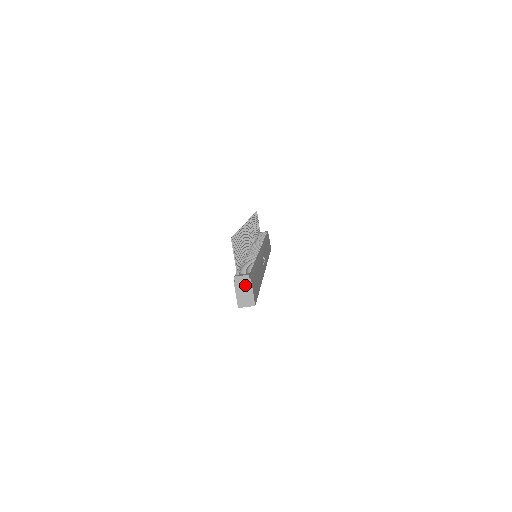
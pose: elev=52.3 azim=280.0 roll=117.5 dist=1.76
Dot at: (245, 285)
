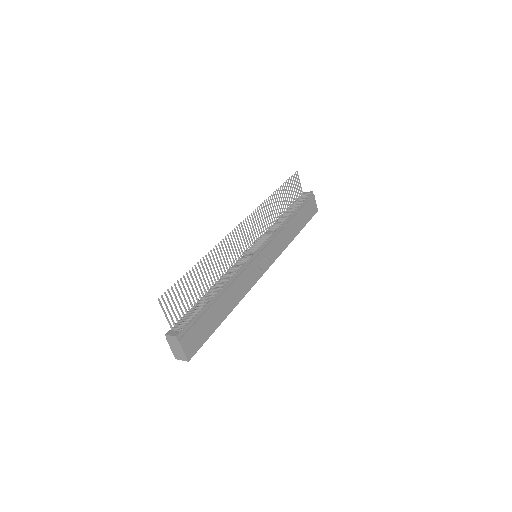
Dot at: (175, 344)
